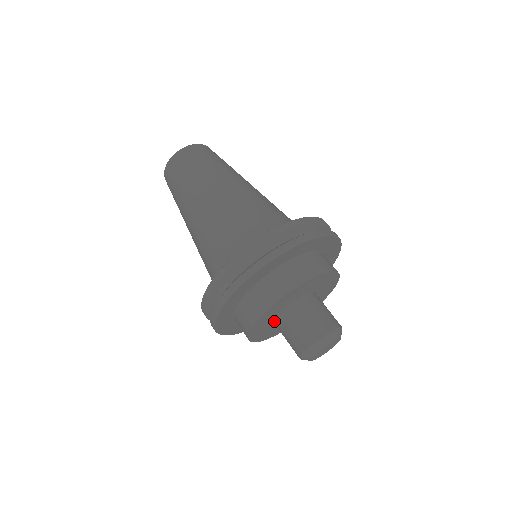
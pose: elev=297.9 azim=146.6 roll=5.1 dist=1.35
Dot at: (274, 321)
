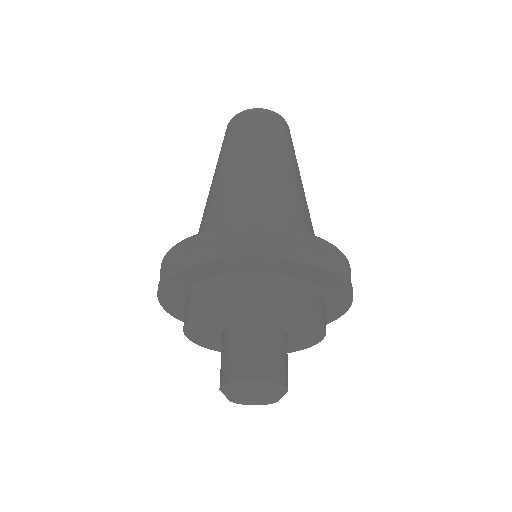
Dot at: (232, 325)
